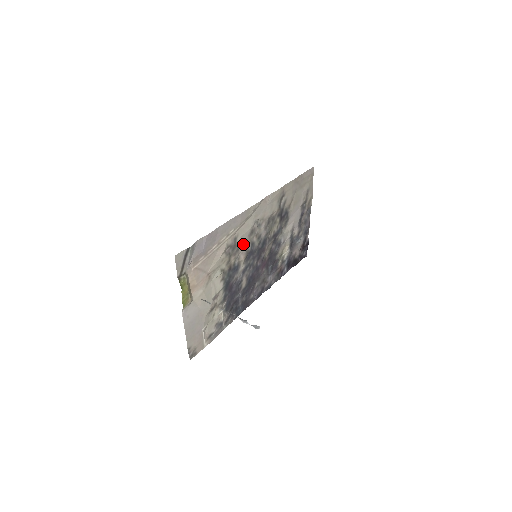
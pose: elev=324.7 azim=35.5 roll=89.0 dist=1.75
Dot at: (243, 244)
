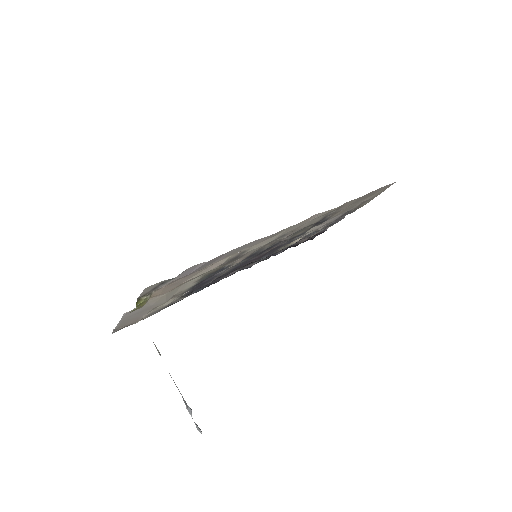
Dot at: (249, 253)
